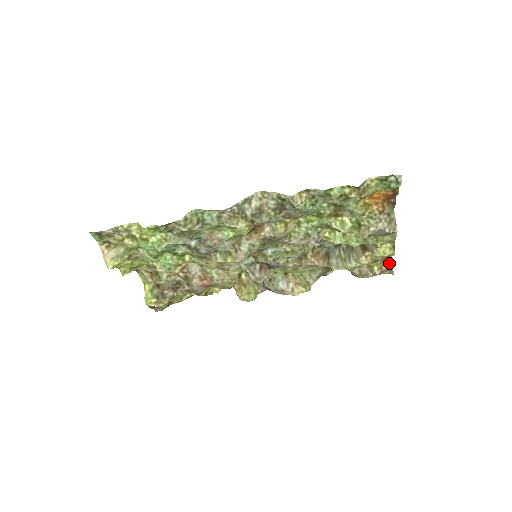
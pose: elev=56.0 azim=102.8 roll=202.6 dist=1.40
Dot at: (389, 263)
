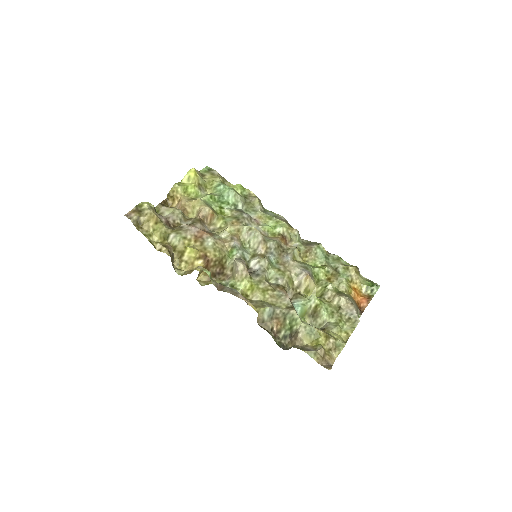
Dot at: (331, 360)
